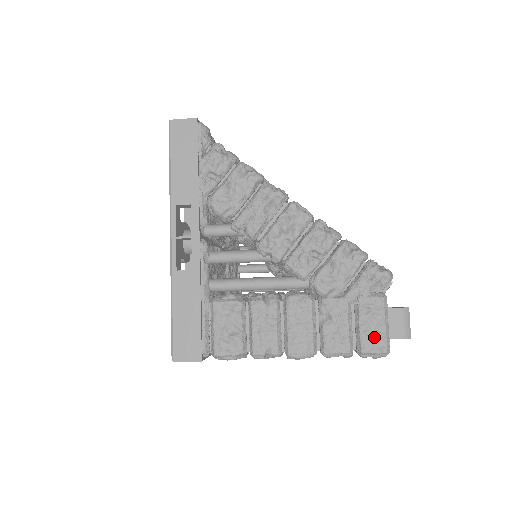
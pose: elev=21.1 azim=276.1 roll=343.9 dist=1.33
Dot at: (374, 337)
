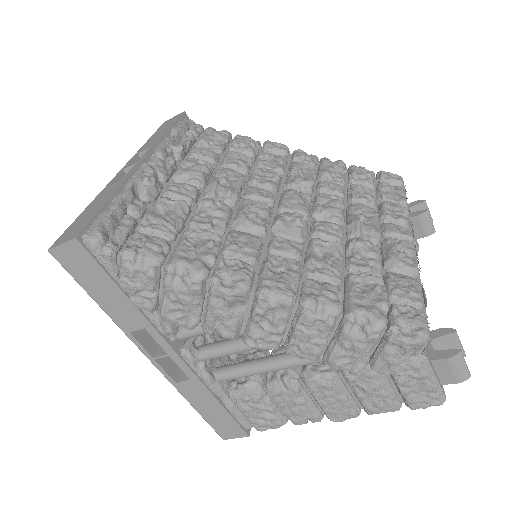
Dot at: (422, 395)
